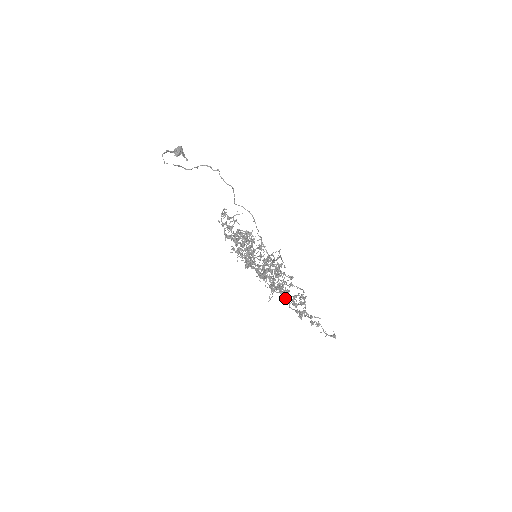
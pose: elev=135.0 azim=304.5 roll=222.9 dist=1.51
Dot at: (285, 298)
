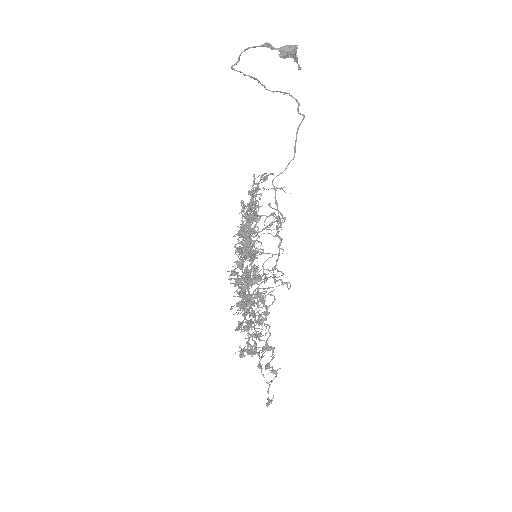
Dot at: (255, 322)
